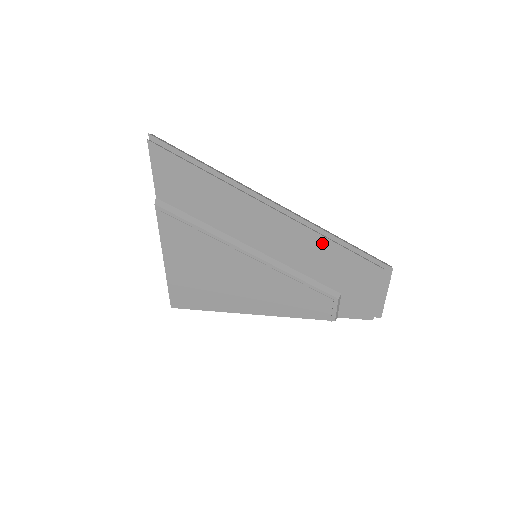
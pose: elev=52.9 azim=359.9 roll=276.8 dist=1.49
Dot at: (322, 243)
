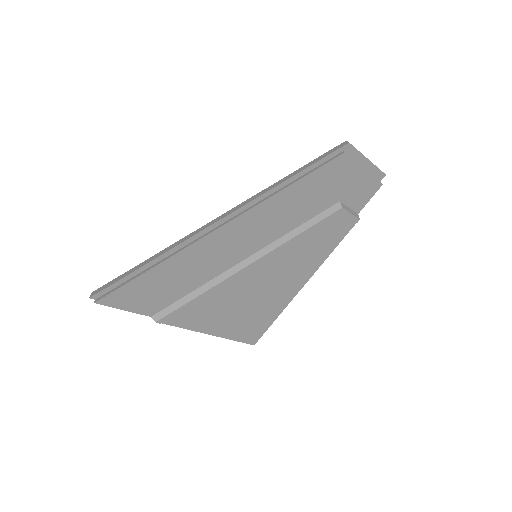
Dot at: (282, 197)
